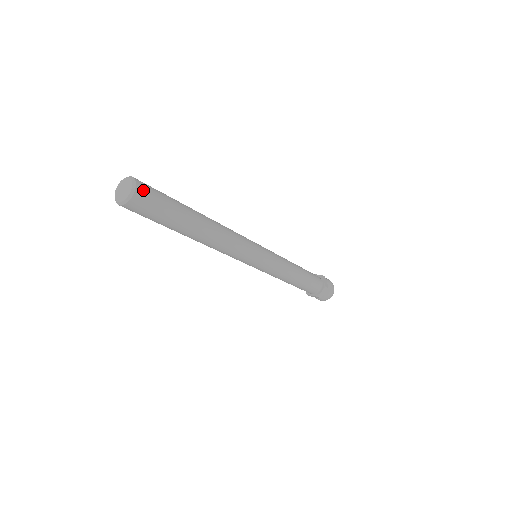
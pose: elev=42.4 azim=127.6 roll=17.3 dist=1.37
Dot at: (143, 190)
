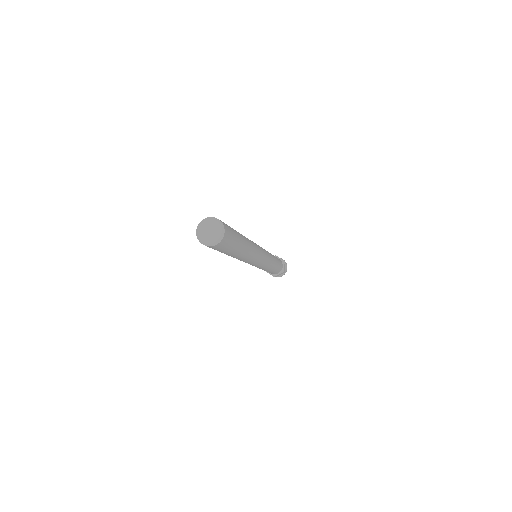
Dot at: (226, 237)
